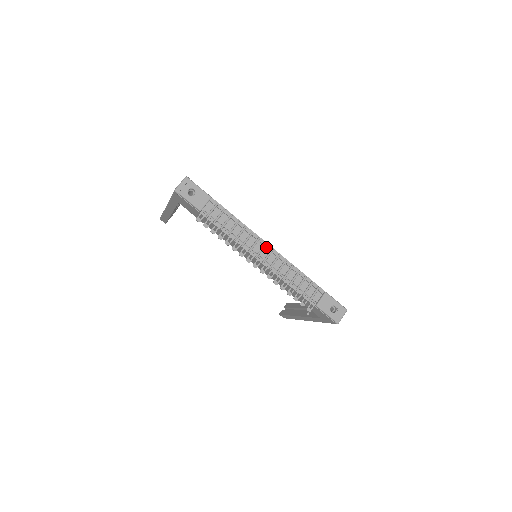
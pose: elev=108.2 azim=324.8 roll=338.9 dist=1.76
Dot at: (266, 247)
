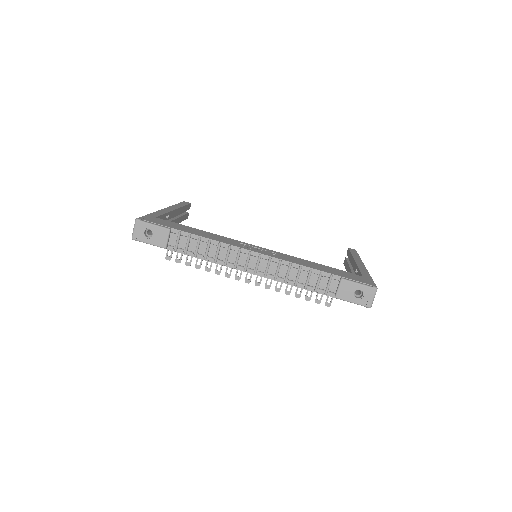
Dot at: (251, 256)
